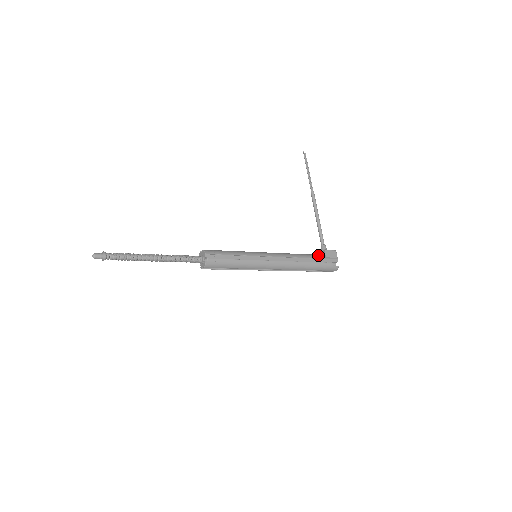
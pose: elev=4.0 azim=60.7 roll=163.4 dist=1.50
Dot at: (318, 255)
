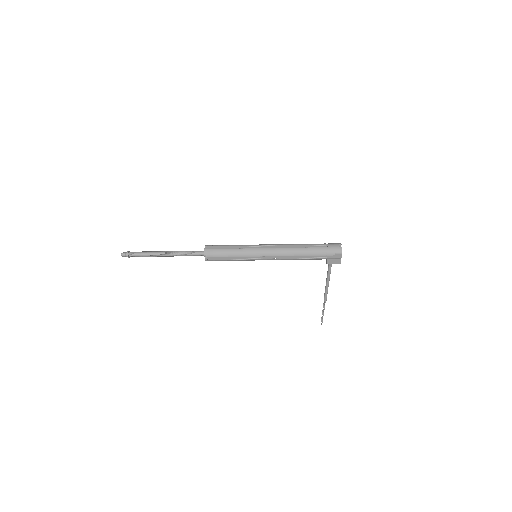
Dot at: occluded
